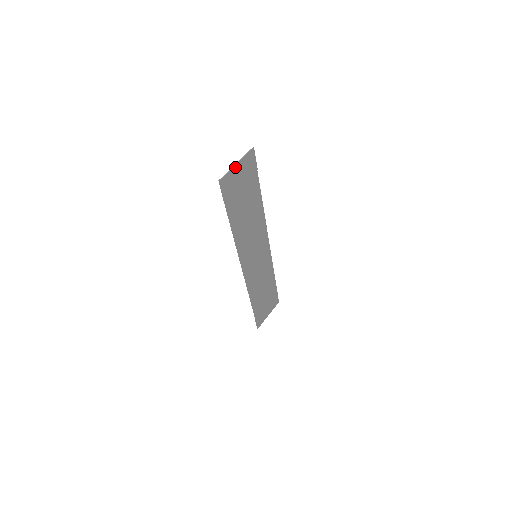
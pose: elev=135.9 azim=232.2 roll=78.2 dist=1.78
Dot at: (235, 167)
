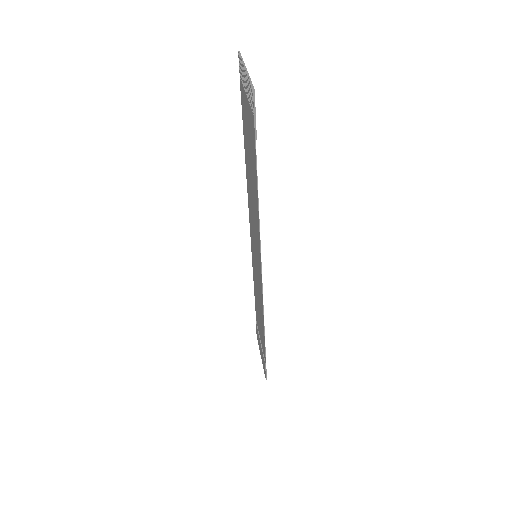
Dot at: (247, 75)
